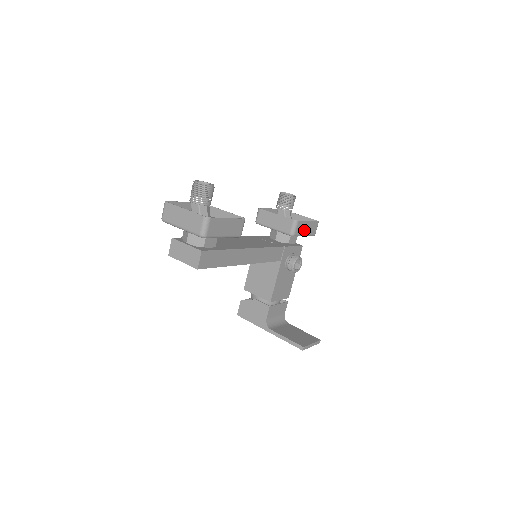
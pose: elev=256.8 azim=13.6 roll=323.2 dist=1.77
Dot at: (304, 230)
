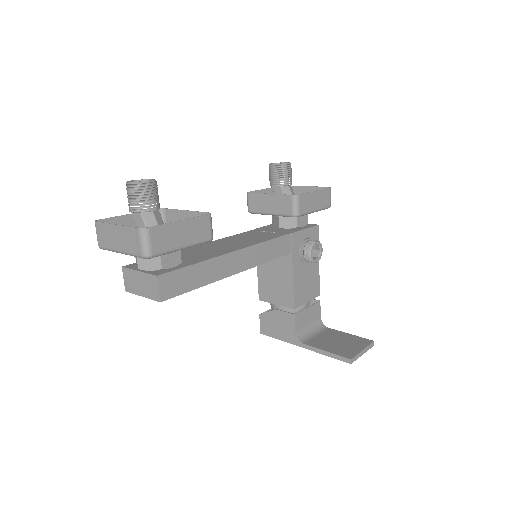
Dot at: (312, 204)
